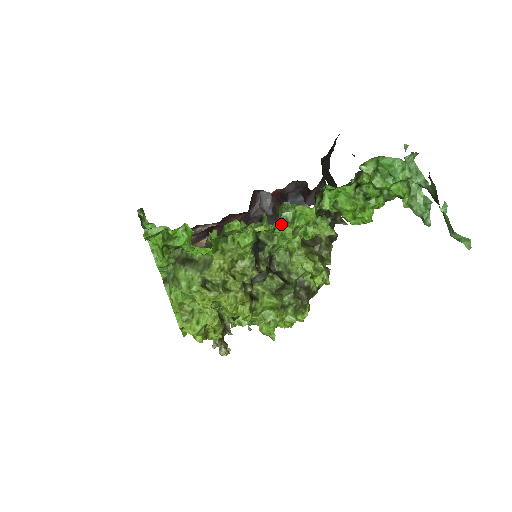
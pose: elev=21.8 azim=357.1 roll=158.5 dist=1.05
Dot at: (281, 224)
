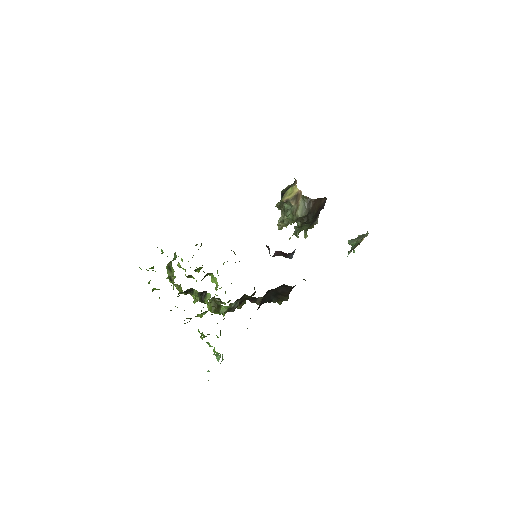
Dot at: occluded
